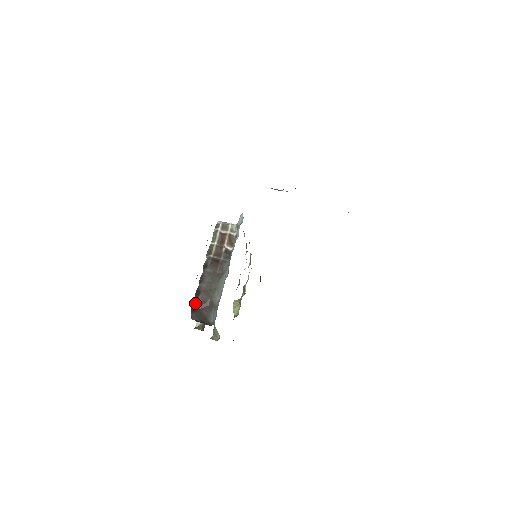
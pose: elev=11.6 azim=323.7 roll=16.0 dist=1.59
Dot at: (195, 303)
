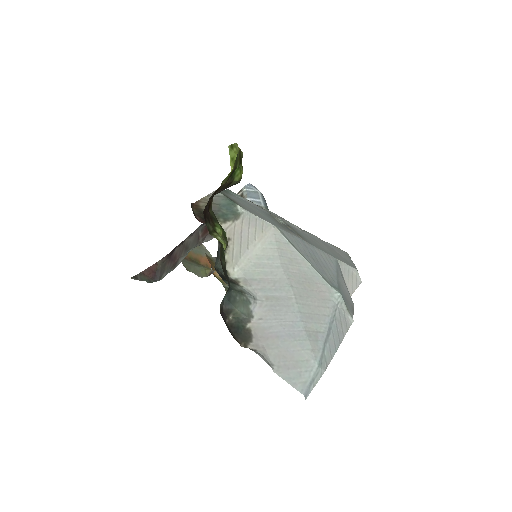
Dot at: (174, 250)
